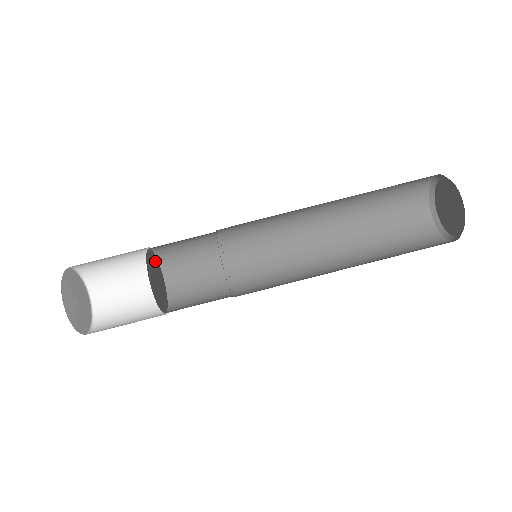
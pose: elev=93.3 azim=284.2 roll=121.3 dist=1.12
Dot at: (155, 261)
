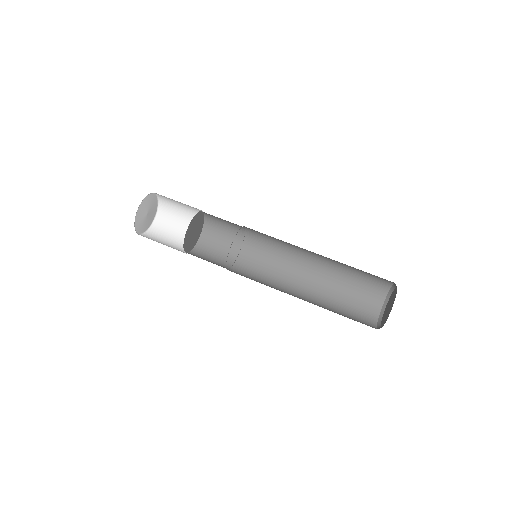
Dot at: (199, 233)
